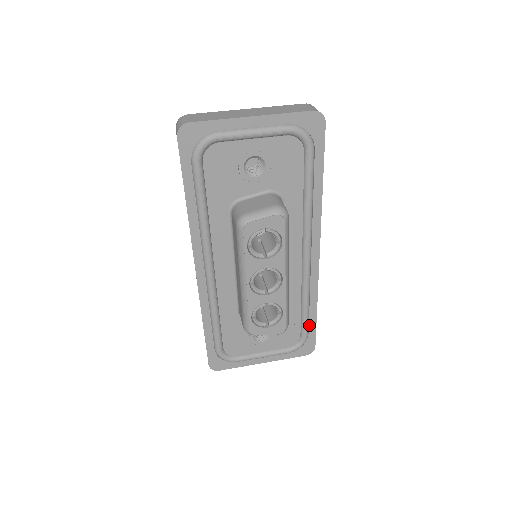
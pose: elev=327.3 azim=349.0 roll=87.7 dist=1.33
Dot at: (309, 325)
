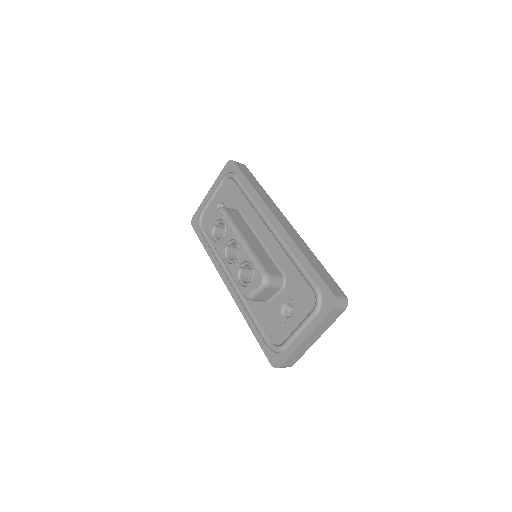
Dot at: (312, 277)
